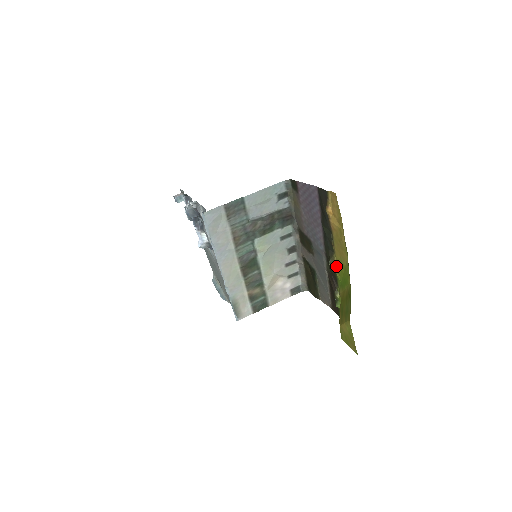
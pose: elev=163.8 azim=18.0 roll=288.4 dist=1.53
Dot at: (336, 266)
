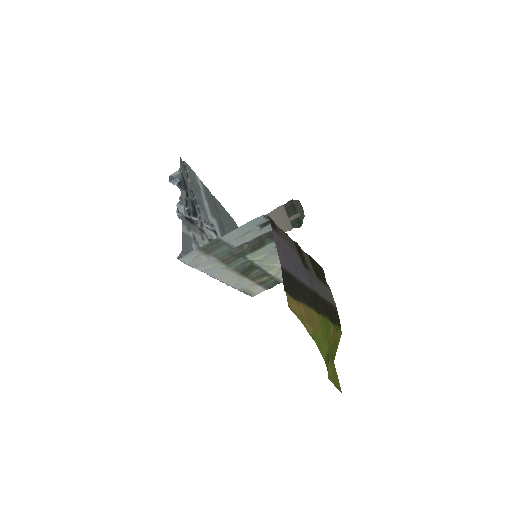
Dot at: (320, 315)
